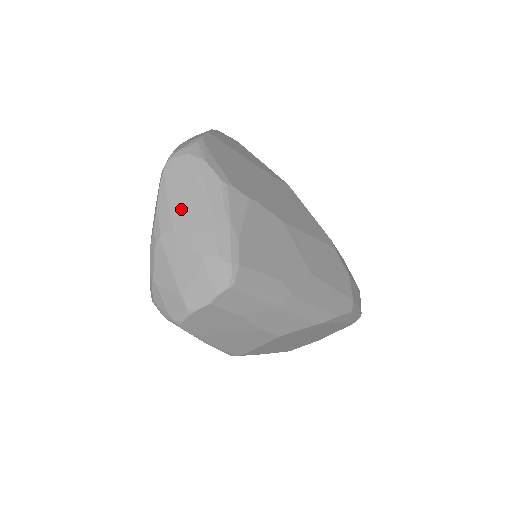
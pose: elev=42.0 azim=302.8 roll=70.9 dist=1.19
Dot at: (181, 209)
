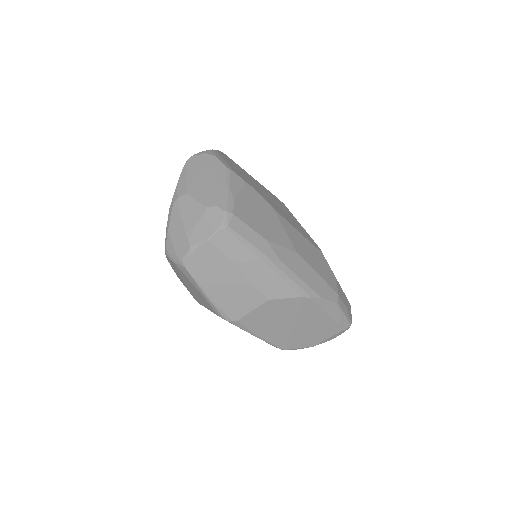
Dot at: (194, 182)
